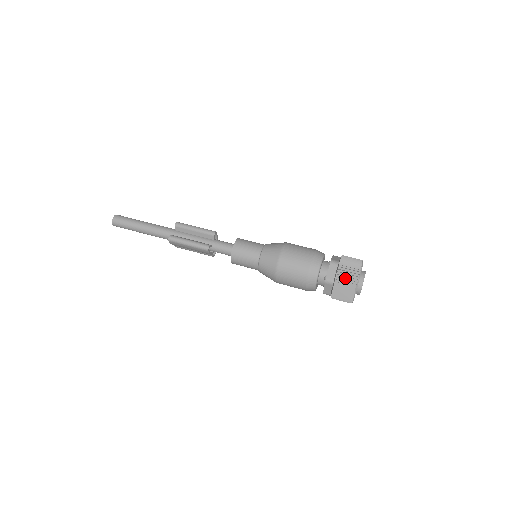
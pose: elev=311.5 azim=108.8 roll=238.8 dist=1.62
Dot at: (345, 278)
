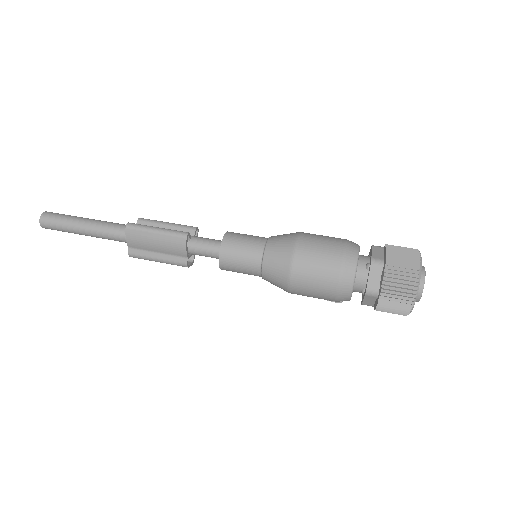
Dot at: (400, 255)
